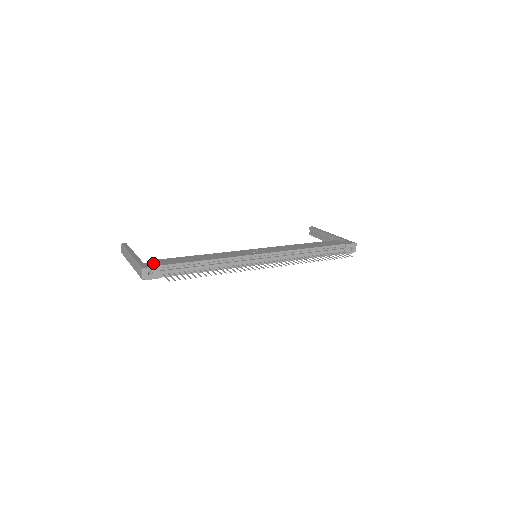
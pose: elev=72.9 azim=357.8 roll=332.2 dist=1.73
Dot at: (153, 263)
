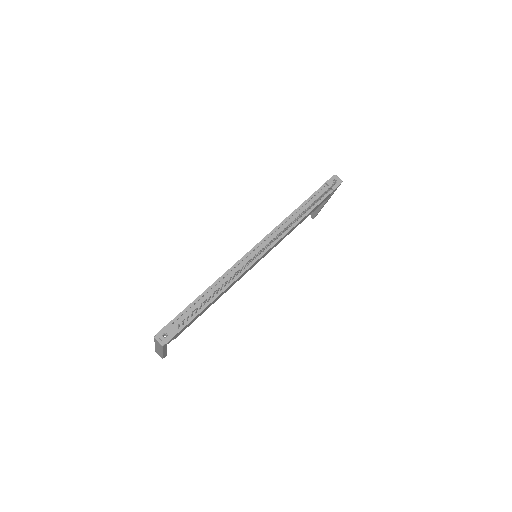
Dot at: occluded
